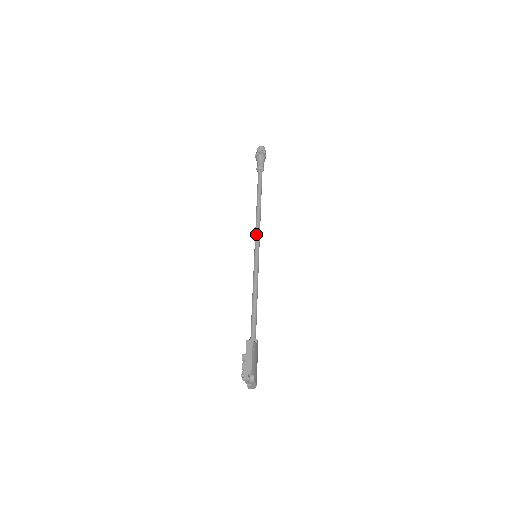
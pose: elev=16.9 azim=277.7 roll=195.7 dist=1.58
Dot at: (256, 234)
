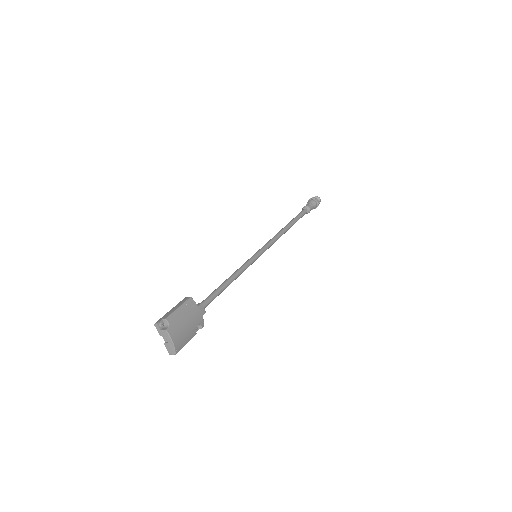
Dot at: (267, 242)
